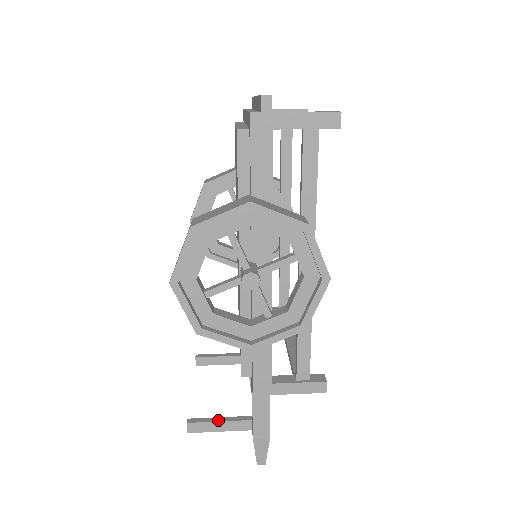
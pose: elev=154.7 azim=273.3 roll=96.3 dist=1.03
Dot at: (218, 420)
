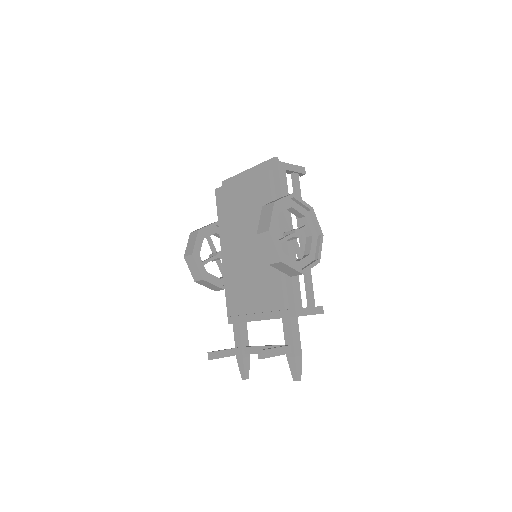
Dot at: (275, 347)
